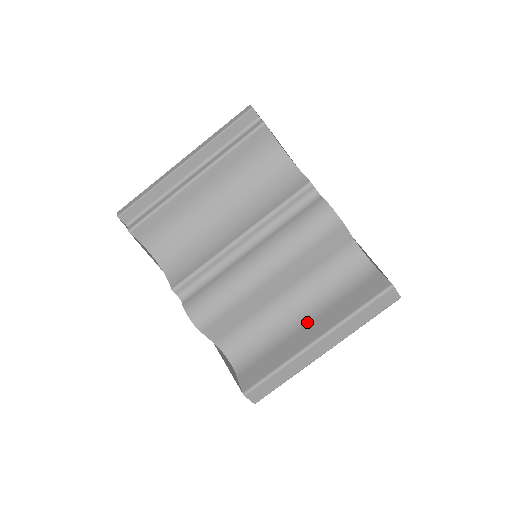
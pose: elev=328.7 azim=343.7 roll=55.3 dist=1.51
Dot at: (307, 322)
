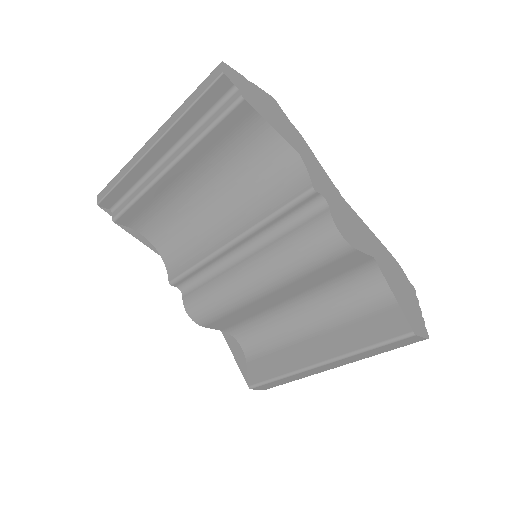
Dot at: (315, 334)
